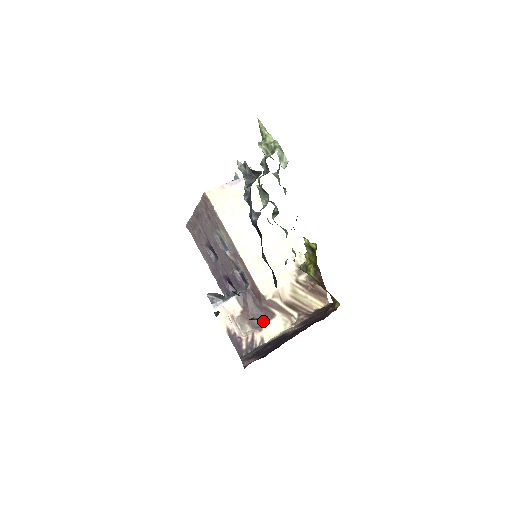
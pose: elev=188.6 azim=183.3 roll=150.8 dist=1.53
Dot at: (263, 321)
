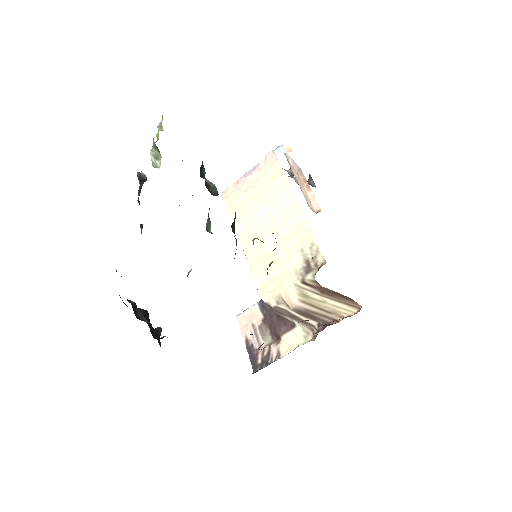
Dot at: (282, 331)
